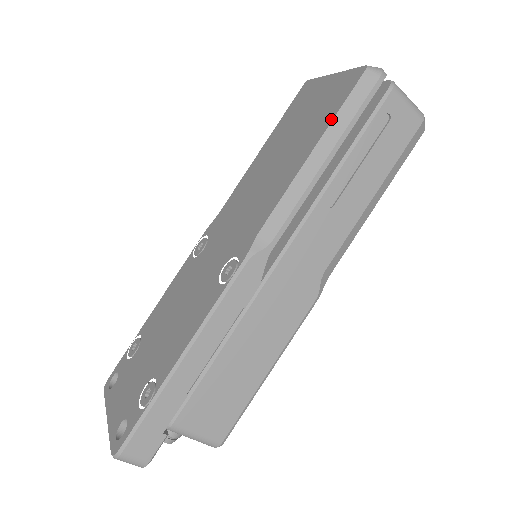
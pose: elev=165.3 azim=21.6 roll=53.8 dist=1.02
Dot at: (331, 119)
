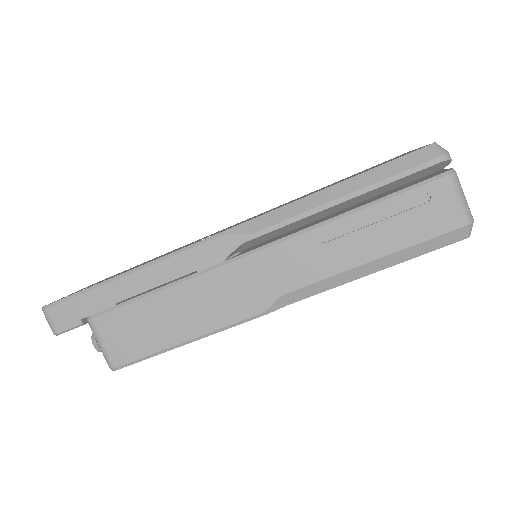
Dot at: occluded
